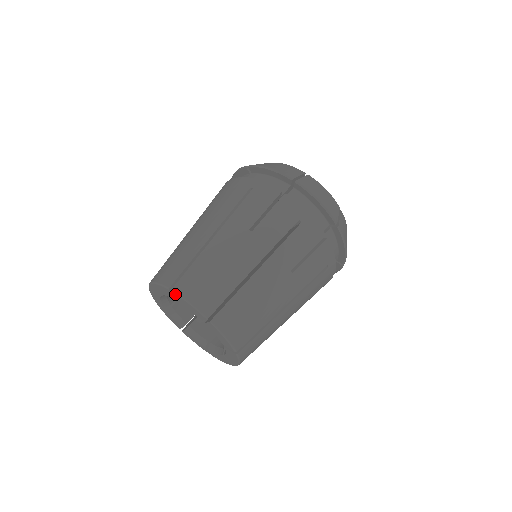
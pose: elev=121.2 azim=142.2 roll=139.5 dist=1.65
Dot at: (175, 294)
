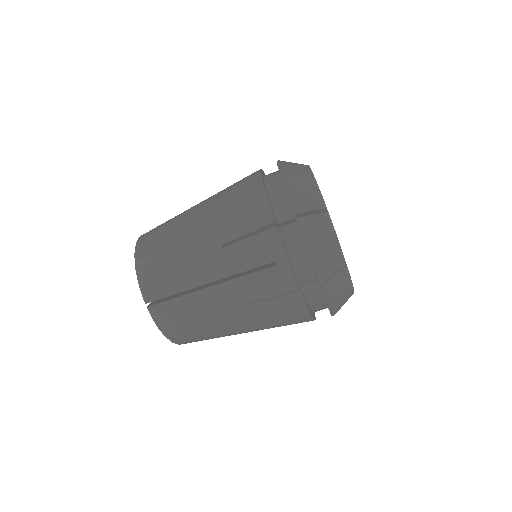
Dot at: (135, 266)
